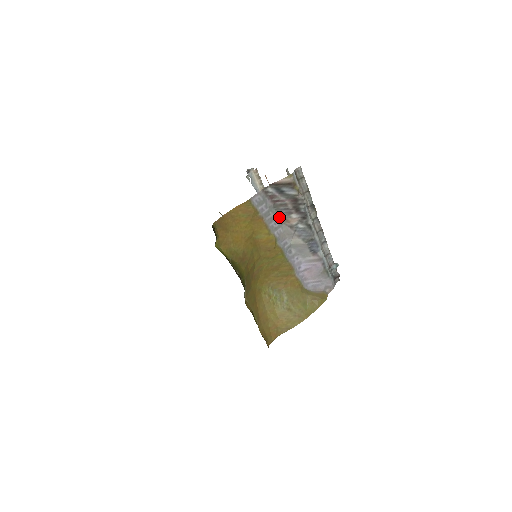
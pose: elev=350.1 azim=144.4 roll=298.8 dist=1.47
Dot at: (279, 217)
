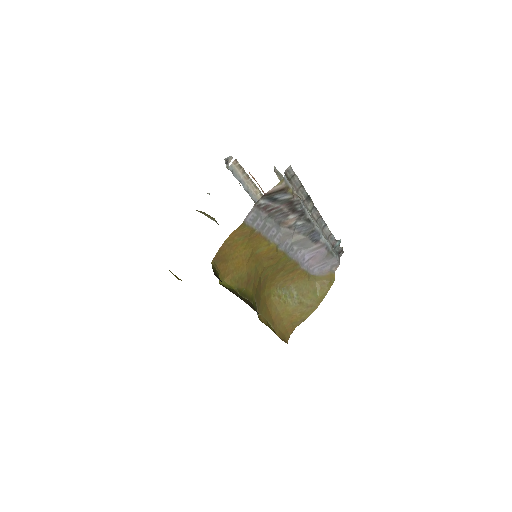
Dot at: (276, 223)
